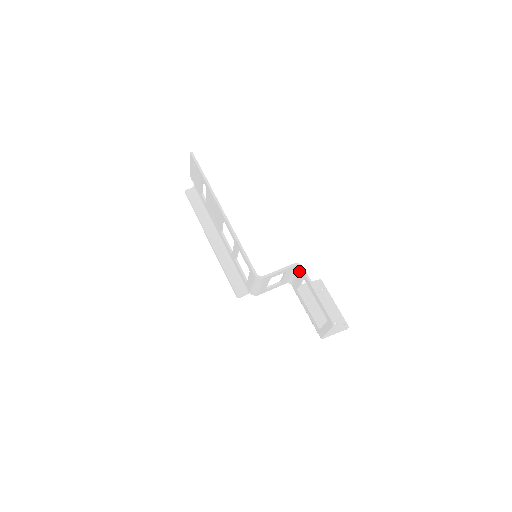
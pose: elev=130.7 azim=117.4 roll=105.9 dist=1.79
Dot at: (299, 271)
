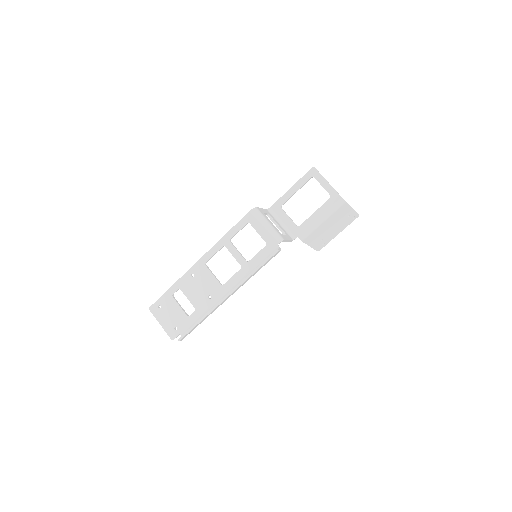
Dot at: (275, 212)
